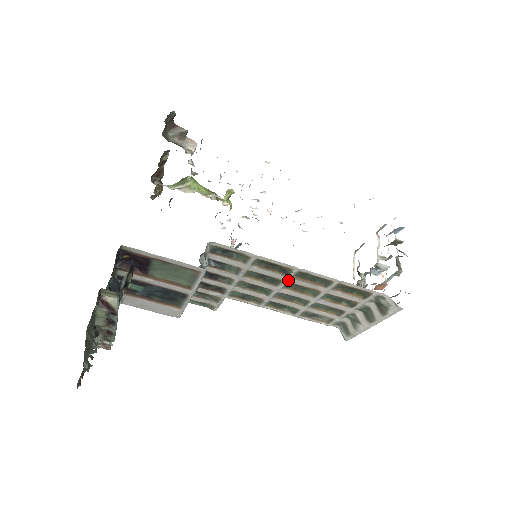
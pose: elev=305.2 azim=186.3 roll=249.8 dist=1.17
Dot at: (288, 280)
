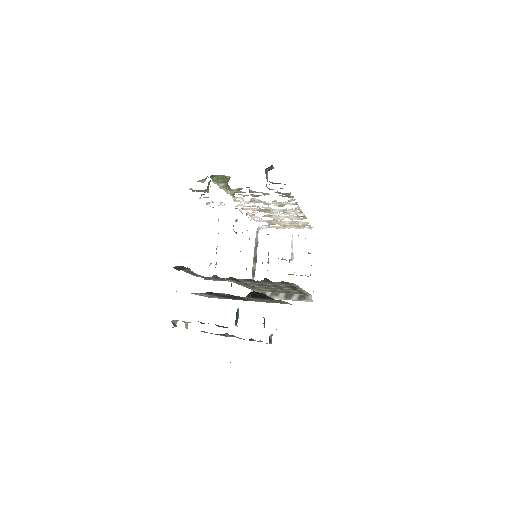
Dot at: (286, 288)
